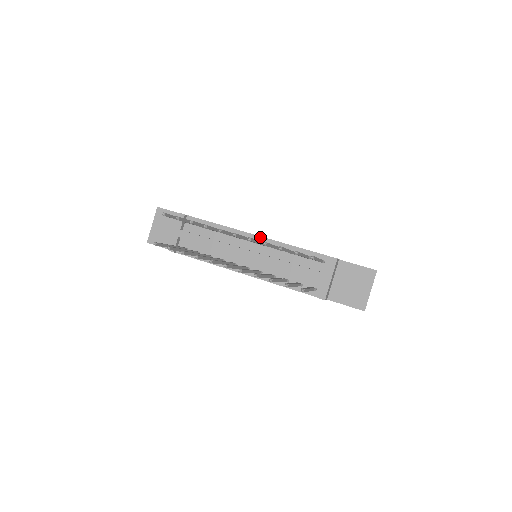
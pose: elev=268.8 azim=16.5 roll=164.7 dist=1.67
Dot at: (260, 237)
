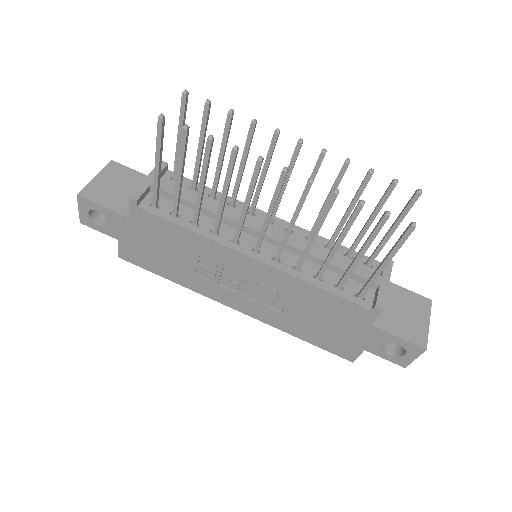
Dot at: (279, 219)
